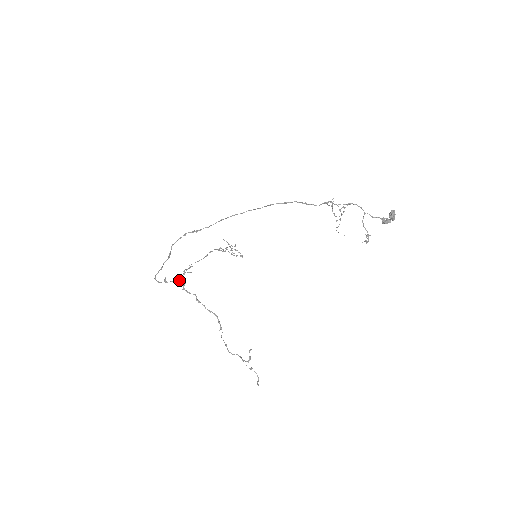
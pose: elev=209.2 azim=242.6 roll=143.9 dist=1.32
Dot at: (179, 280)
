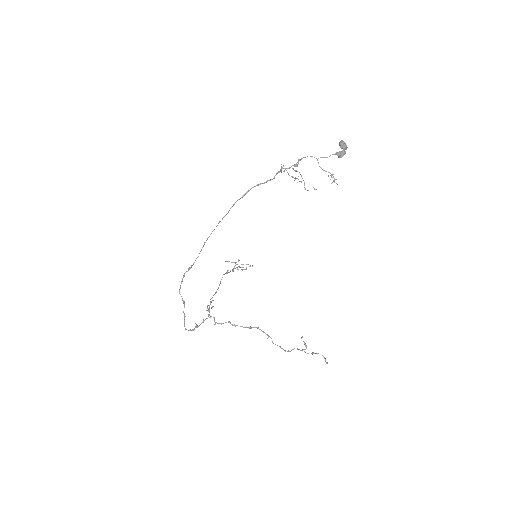
Dot at: (207, 318)
